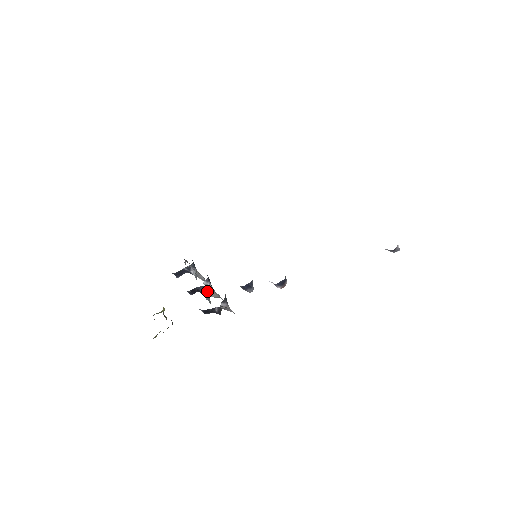
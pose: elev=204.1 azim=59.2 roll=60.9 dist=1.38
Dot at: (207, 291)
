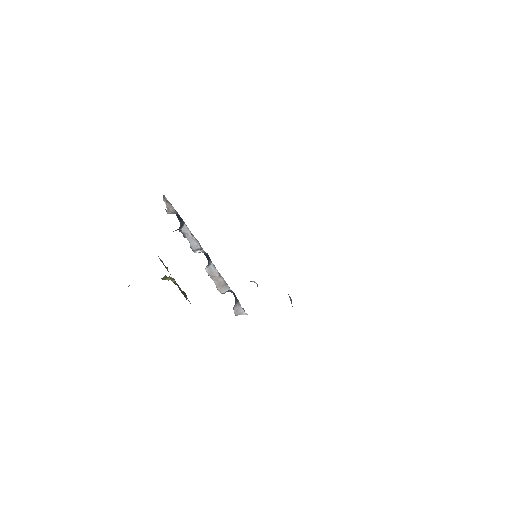
Dot at: occluded
